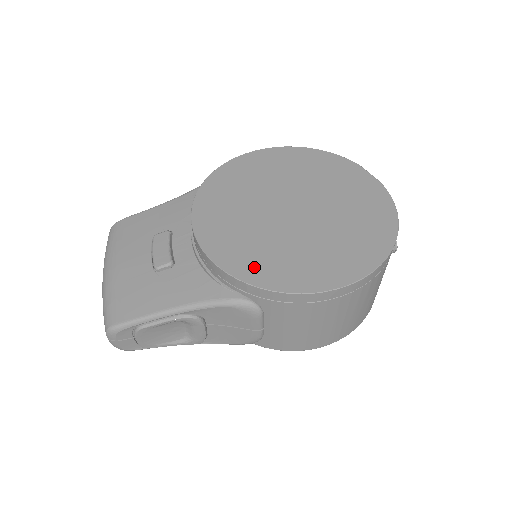
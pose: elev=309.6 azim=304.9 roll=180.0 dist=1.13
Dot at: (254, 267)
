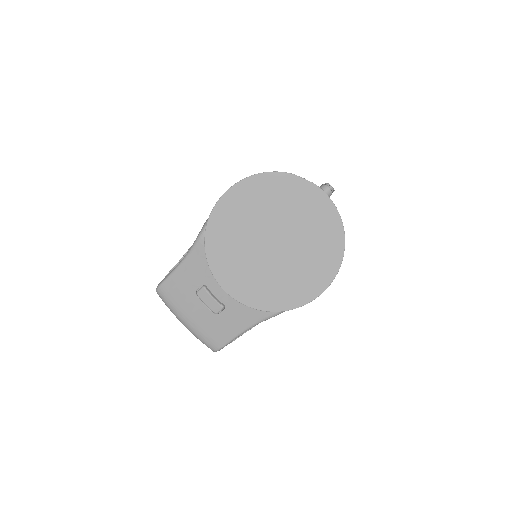
Dot at: (279, 299)
